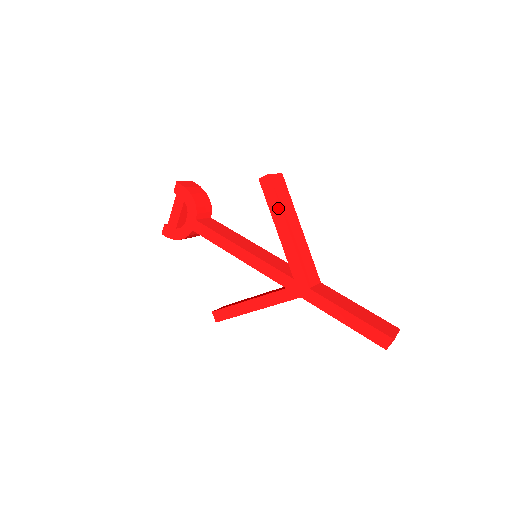
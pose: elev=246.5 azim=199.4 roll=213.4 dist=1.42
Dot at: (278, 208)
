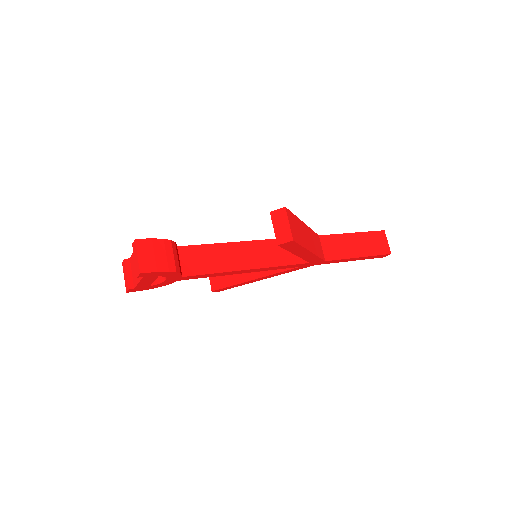
Dot at: (301, 249)
